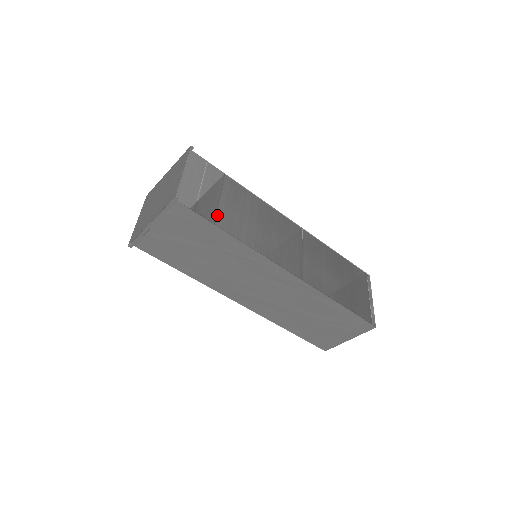
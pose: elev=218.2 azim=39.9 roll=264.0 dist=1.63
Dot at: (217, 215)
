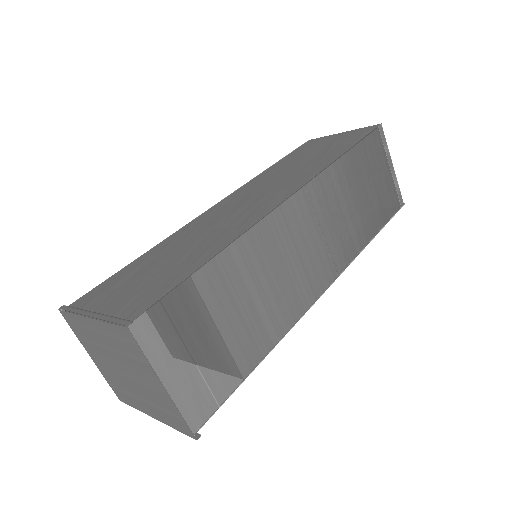
Dot at: (236, 362)
